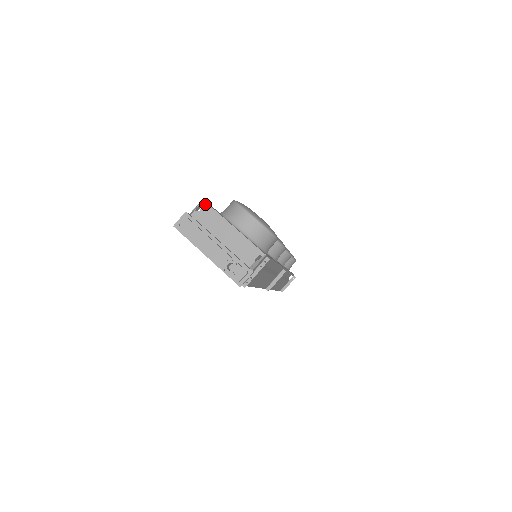
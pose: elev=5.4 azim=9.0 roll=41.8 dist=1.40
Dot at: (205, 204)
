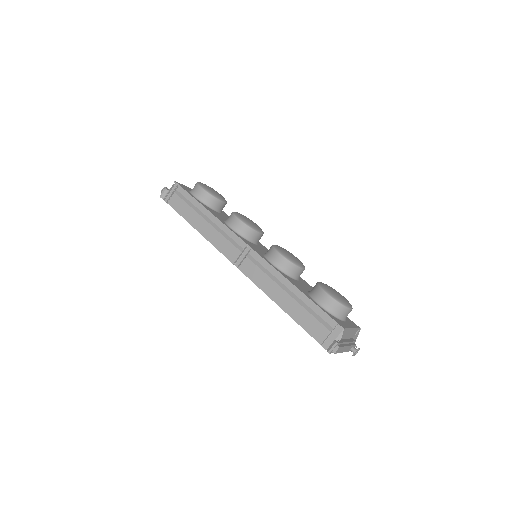
Dot at: (344, 330)
